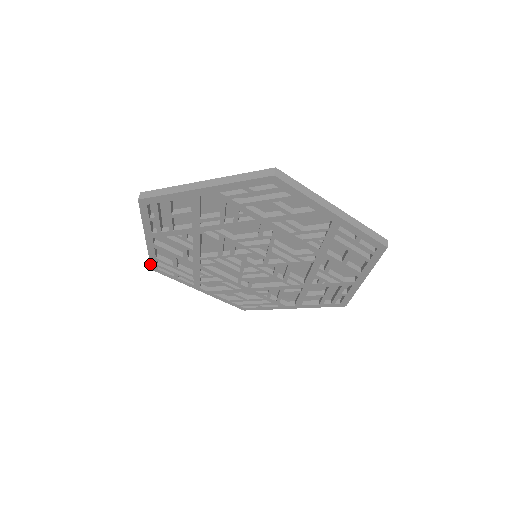
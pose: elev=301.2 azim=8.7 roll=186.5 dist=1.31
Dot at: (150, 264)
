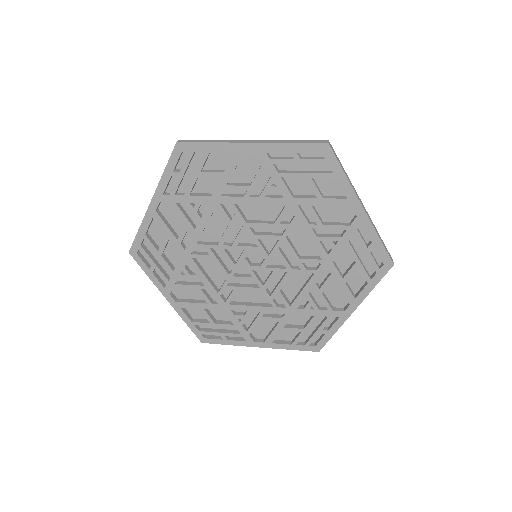
Dot at: (132, 243)
